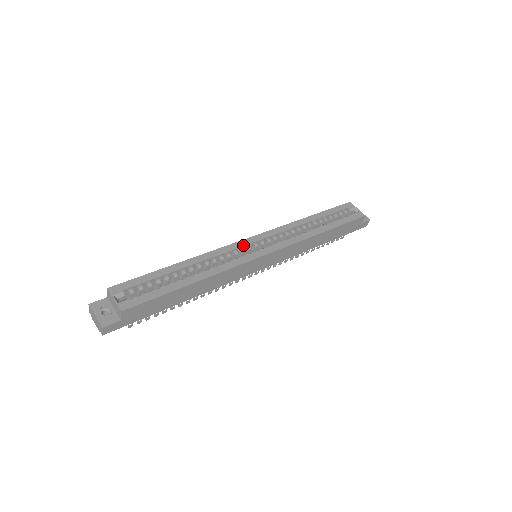
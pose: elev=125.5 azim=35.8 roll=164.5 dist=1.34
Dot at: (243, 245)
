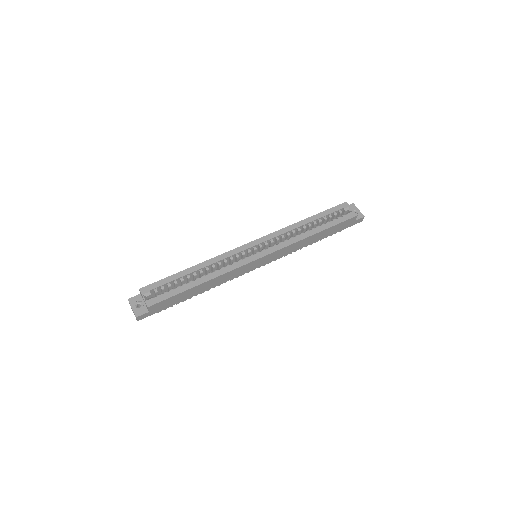
Dot at: (244, 249)
